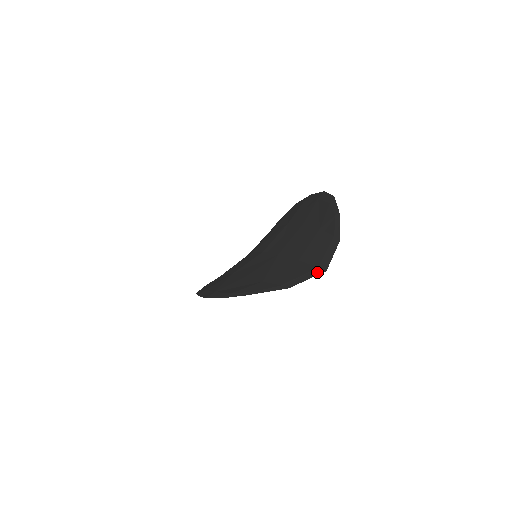
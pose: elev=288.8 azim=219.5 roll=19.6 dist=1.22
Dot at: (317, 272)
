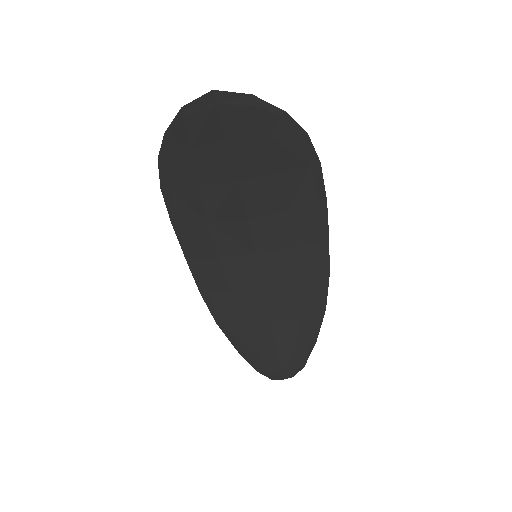
Dot at: (209, 97)
